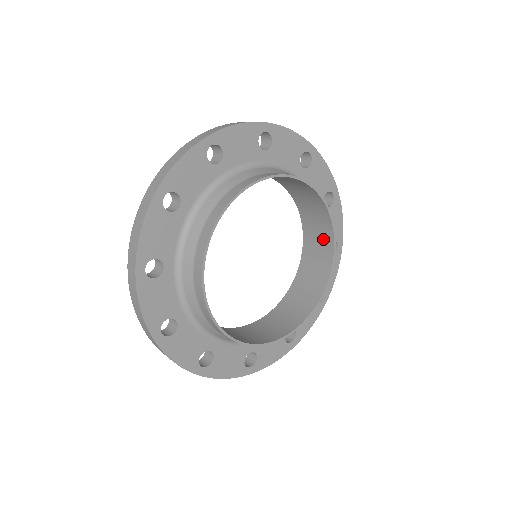
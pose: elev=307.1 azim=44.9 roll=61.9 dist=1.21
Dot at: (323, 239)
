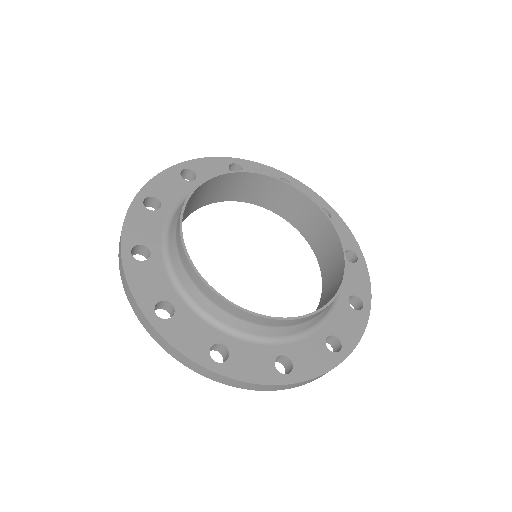
Dot at: (269, 188)
